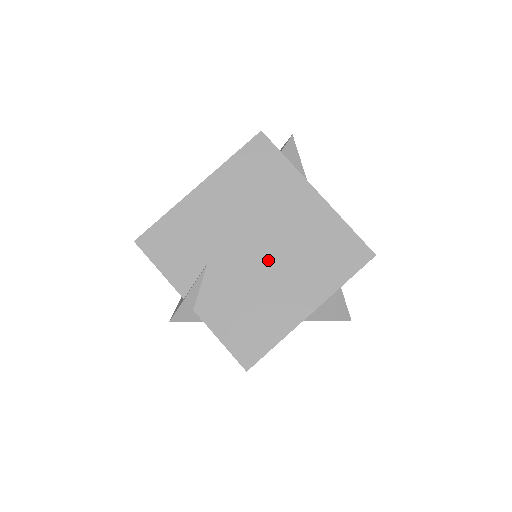
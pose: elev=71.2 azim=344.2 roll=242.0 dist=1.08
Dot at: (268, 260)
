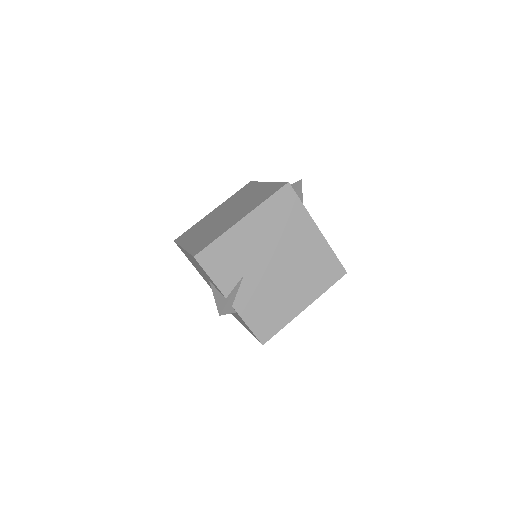
Dot at: (283, 274)
